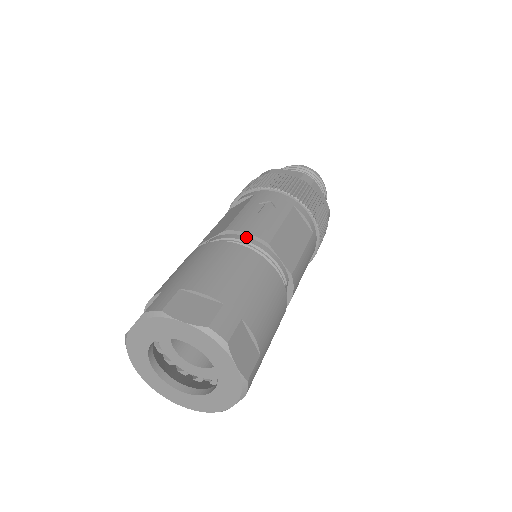
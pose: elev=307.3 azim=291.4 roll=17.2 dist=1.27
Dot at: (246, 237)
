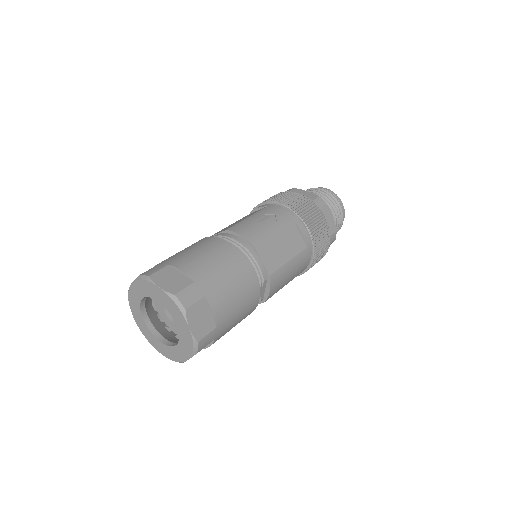
Dot at: (239, 238)
